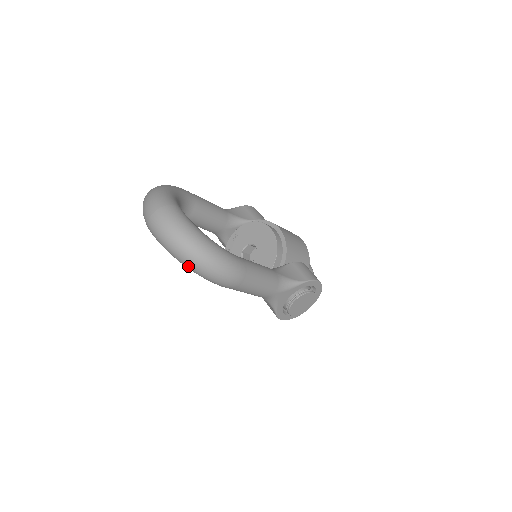
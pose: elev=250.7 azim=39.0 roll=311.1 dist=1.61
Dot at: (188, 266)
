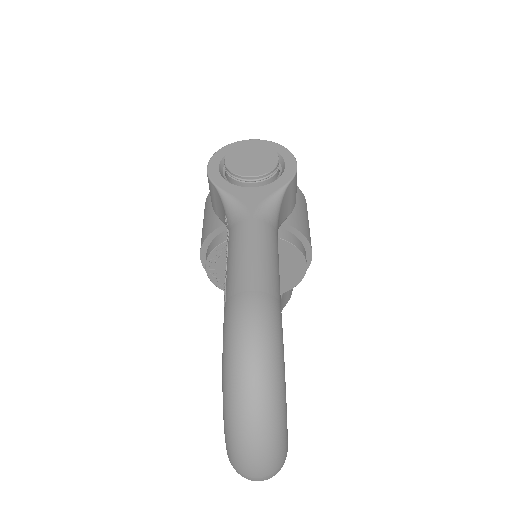
Dot at: occluded
